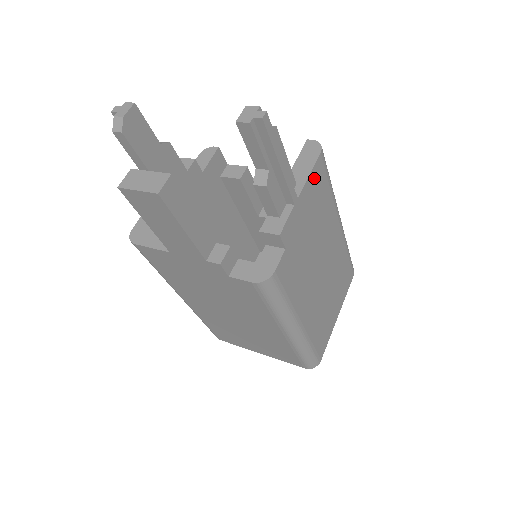
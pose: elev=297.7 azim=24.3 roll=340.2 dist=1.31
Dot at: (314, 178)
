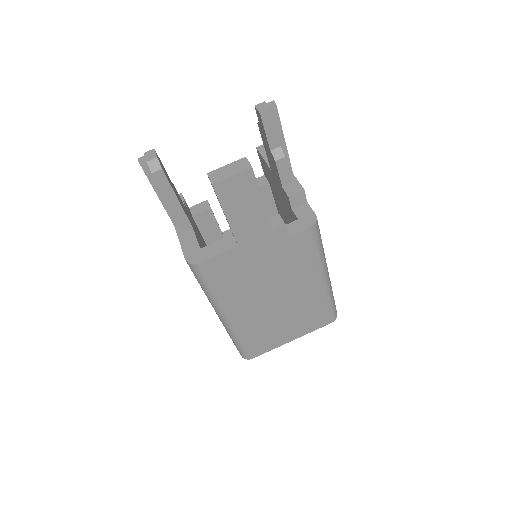
Dot at: occluded
